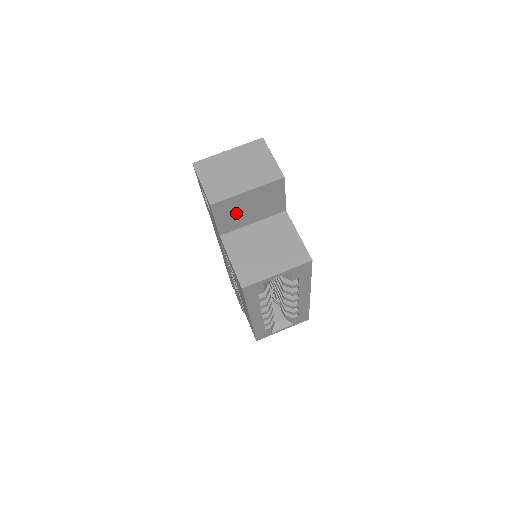
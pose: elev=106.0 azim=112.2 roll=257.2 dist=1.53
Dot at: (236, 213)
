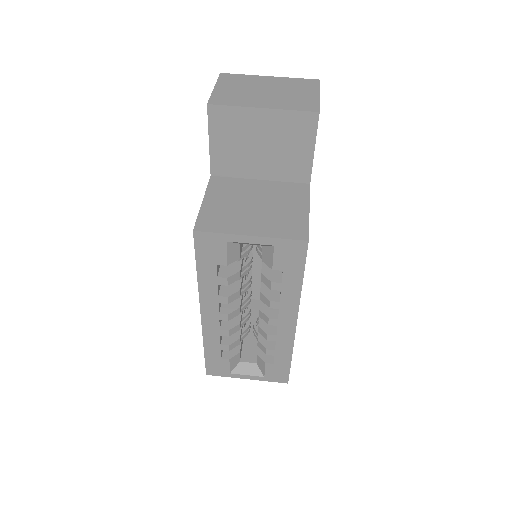
Dot at: (240, 144)
